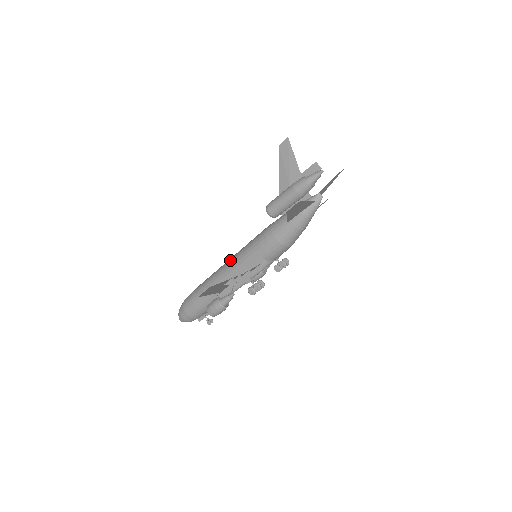
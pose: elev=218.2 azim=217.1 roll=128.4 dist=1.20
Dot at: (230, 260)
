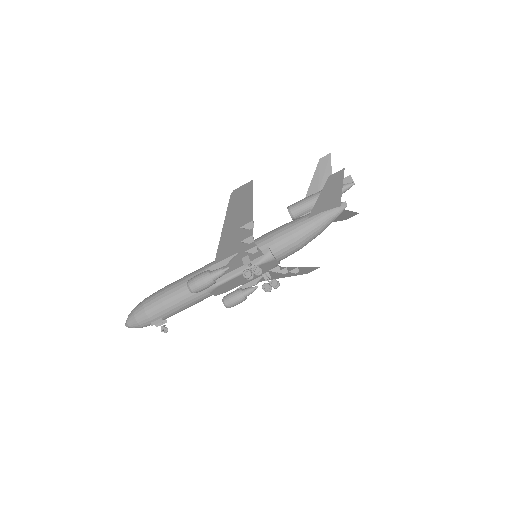
Dot at: occluded
